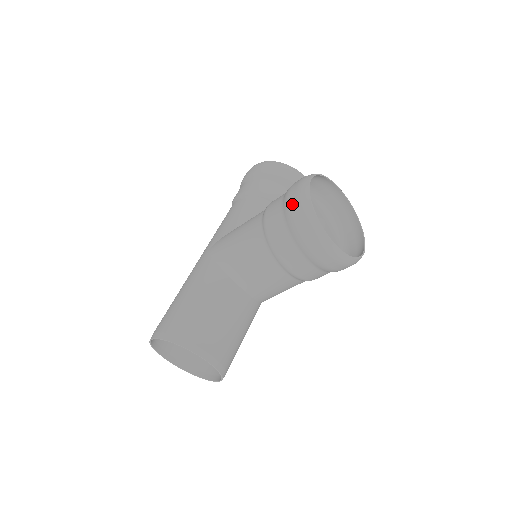
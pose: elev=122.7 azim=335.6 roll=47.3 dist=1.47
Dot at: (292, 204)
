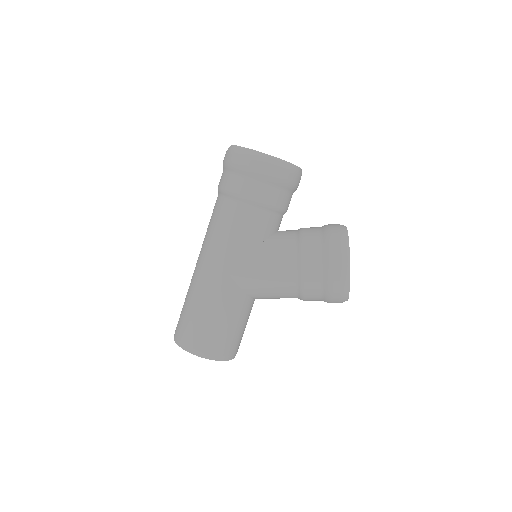
Dot at: (335, 285)
